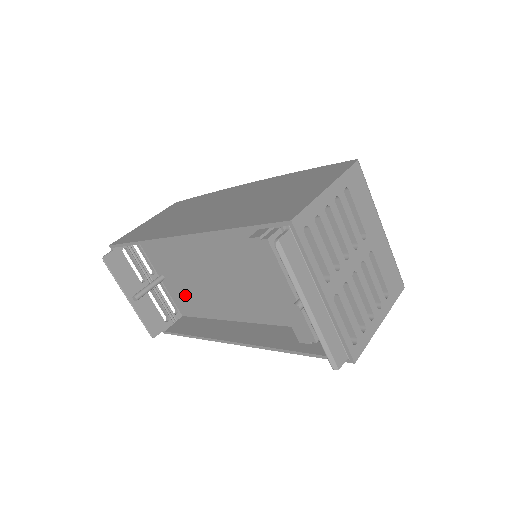
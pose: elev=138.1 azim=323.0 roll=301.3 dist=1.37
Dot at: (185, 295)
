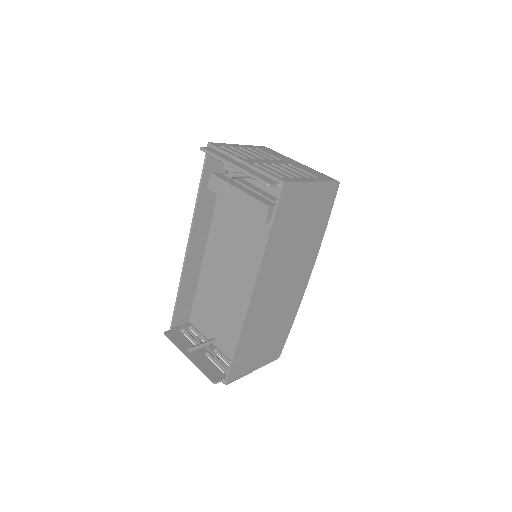
Dot at: (231, 336)
